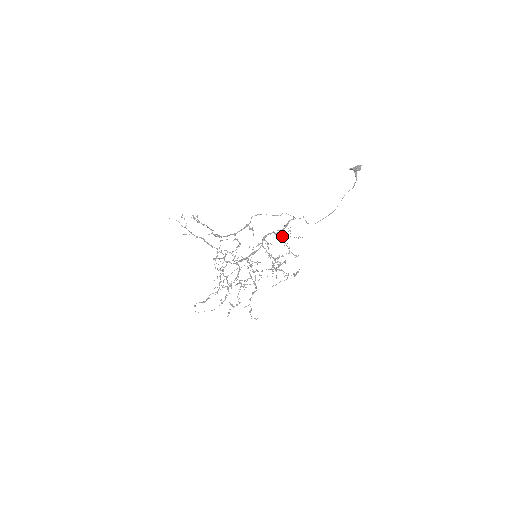
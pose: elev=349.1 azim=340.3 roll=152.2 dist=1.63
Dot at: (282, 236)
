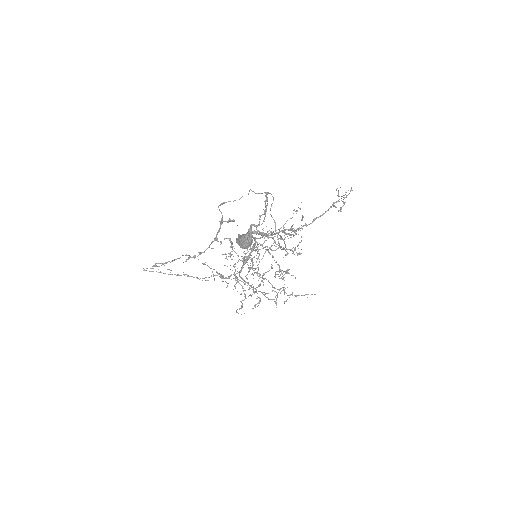
Dot at: (265, 233)
